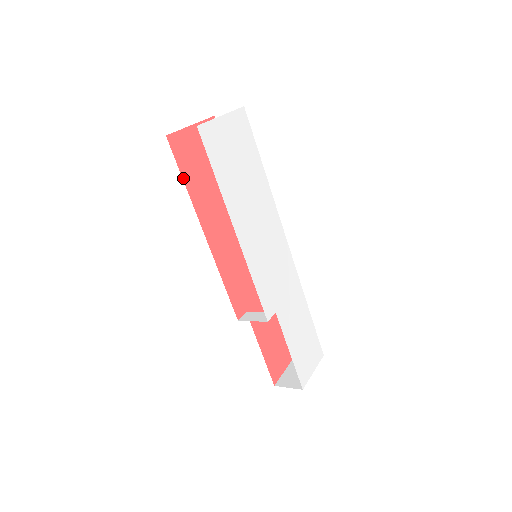
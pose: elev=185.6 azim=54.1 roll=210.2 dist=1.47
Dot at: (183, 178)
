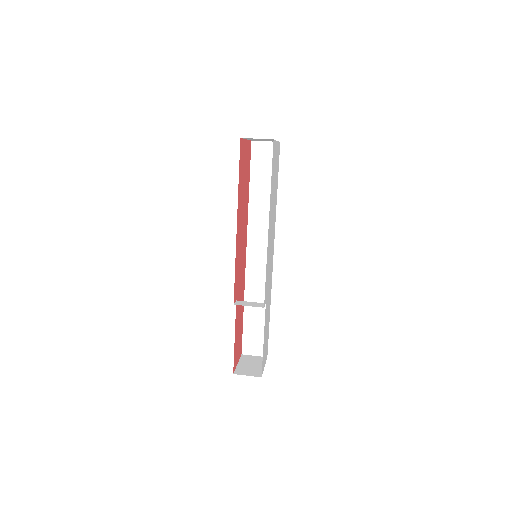
Dot at: (239, 174)
